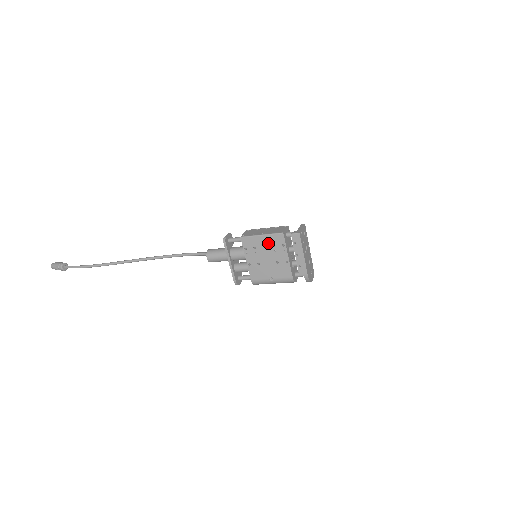
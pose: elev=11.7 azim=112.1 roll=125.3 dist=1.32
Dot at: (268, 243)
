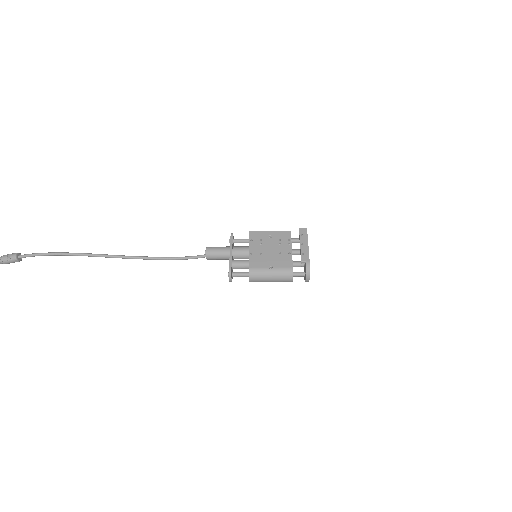
Dot at: (275, 237)
